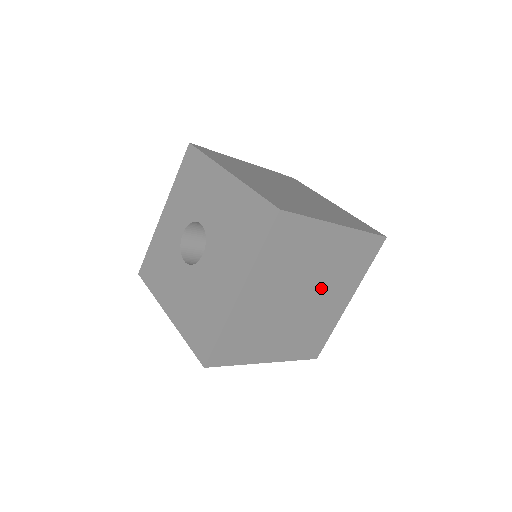
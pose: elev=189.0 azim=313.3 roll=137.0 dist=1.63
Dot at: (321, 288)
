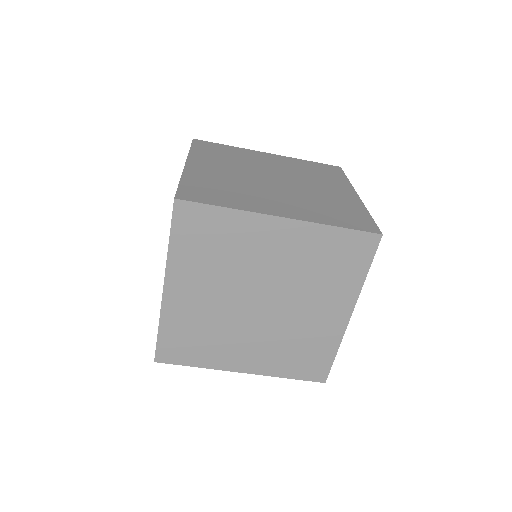
Dot at: (295, 179)
